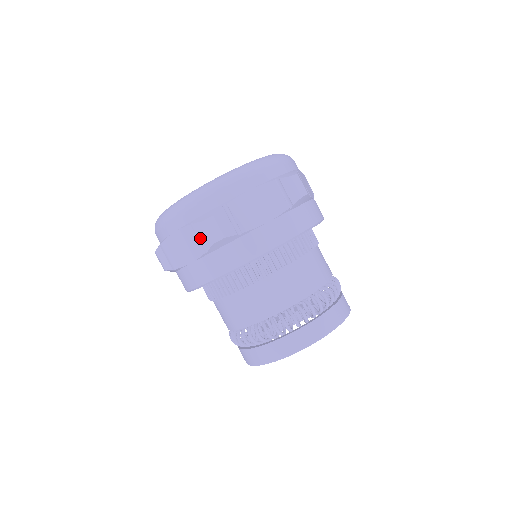
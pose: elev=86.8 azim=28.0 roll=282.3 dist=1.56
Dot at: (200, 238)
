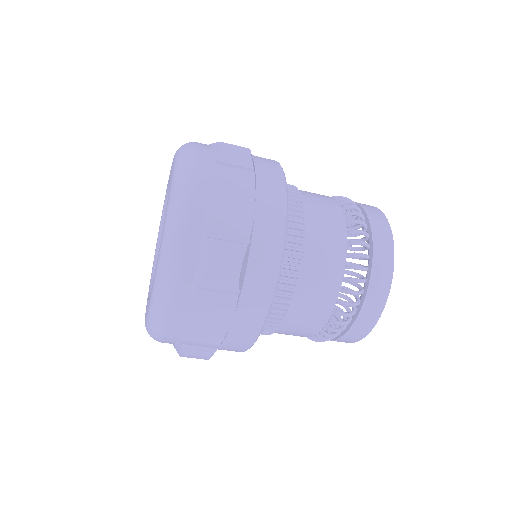
Dot at: occluded
